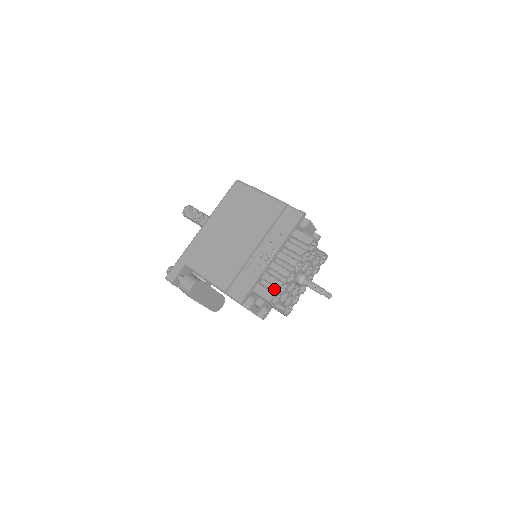
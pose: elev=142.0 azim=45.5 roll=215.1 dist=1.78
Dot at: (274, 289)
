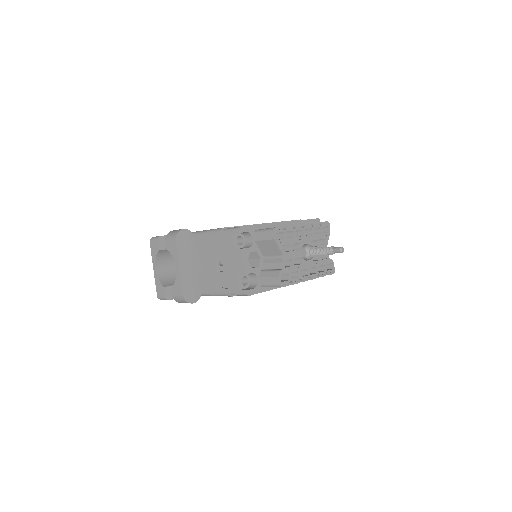
Dot at: occluded
